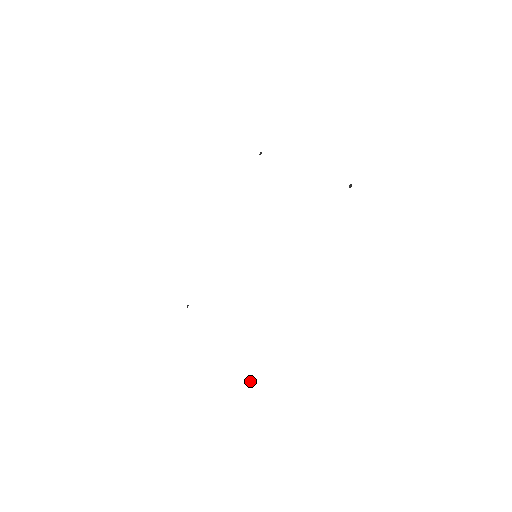
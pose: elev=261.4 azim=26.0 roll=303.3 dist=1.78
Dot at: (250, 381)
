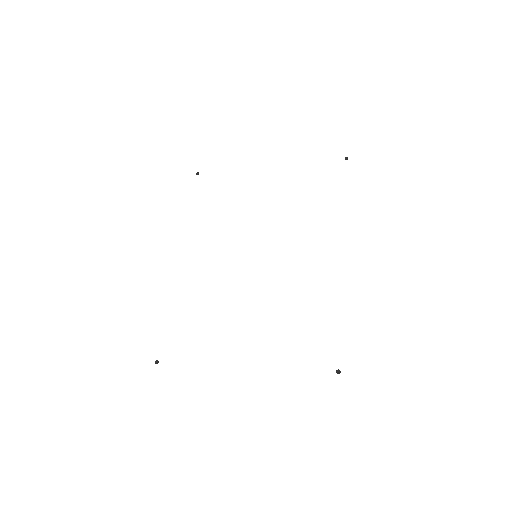
Dot at: (337, 371)
